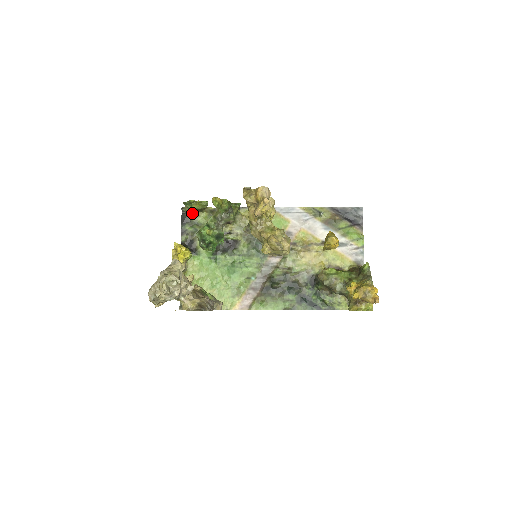
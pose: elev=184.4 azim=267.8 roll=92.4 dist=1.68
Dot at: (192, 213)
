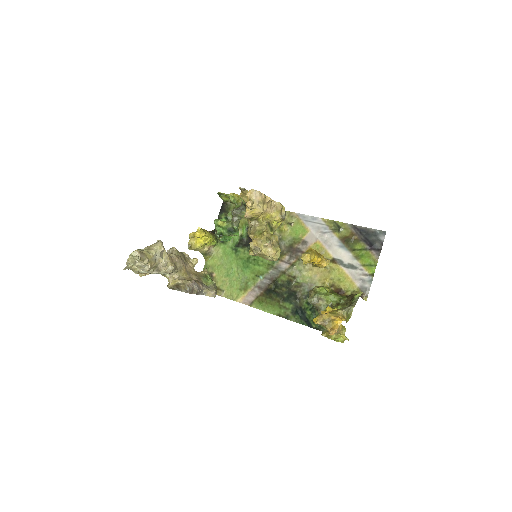
Dot at: (230, 204)
